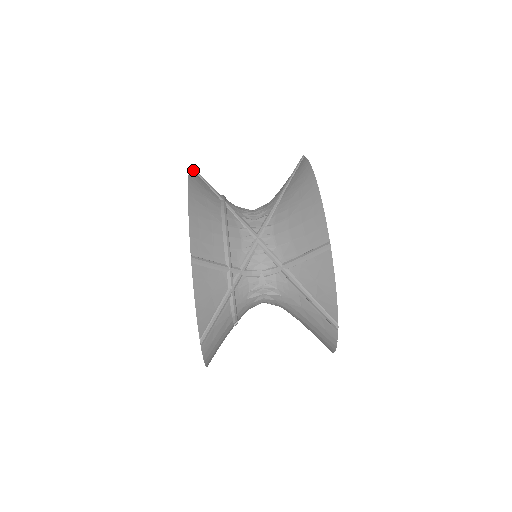
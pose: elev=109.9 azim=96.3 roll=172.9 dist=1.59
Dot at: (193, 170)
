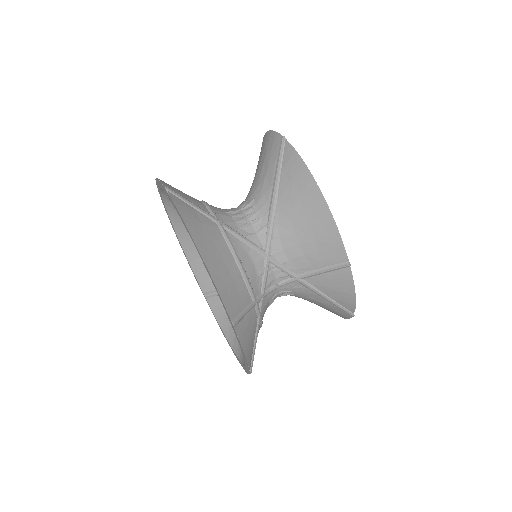
Dot at: (171, 194)
